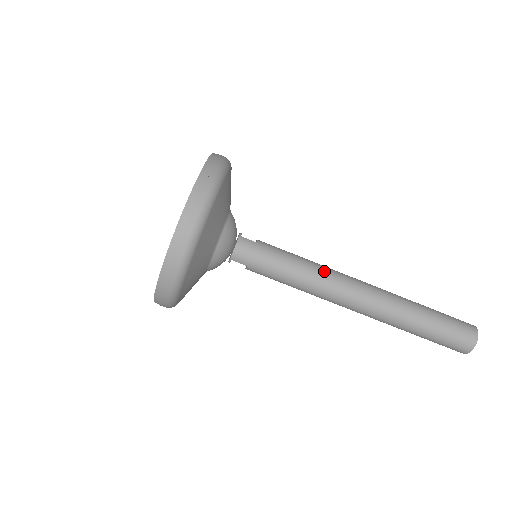
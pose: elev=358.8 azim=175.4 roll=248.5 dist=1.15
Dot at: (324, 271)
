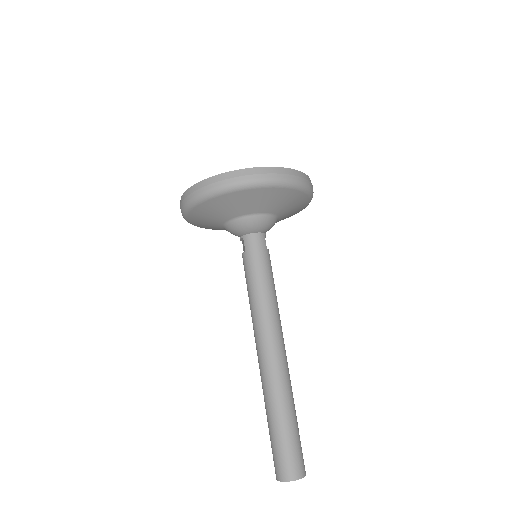
Dot at: (276, 311)
